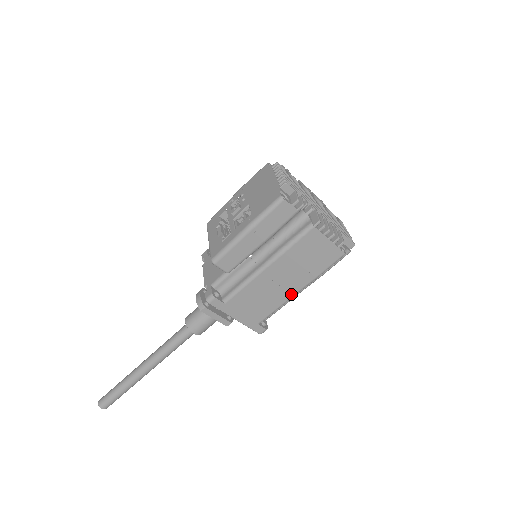
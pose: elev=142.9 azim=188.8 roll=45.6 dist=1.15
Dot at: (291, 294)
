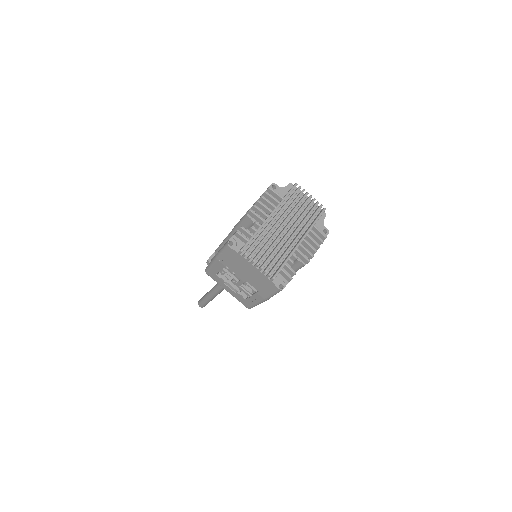
Dot at: occluded
